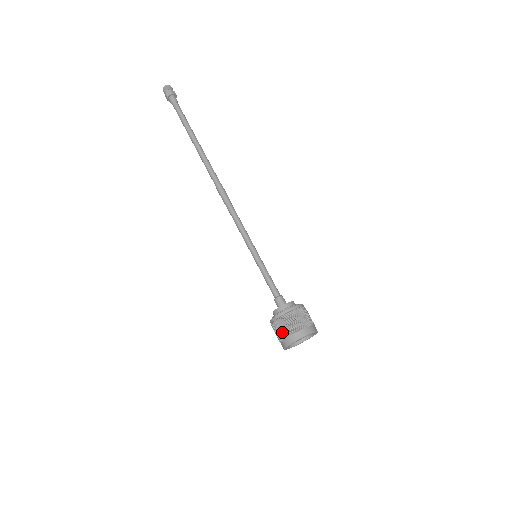
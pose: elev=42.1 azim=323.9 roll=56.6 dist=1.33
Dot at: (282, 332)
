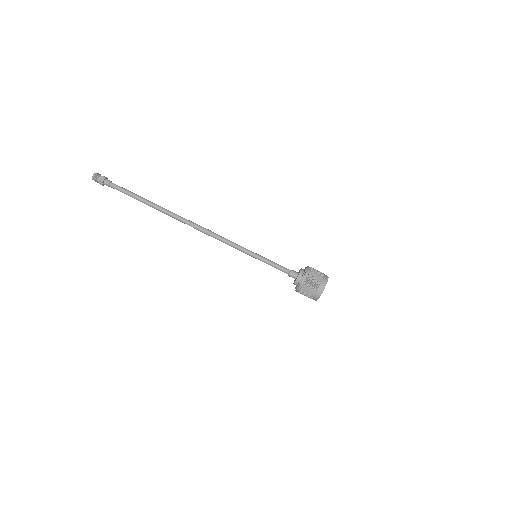
Dot at: occluded
